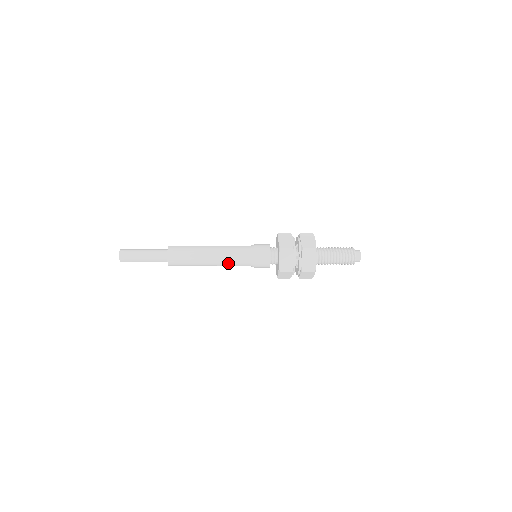
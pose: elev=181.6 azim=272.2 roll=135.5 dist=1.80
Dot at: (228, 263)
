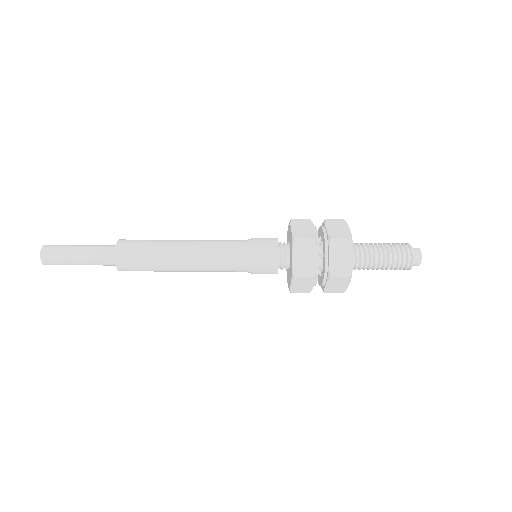
Dot at: (211, 265)
